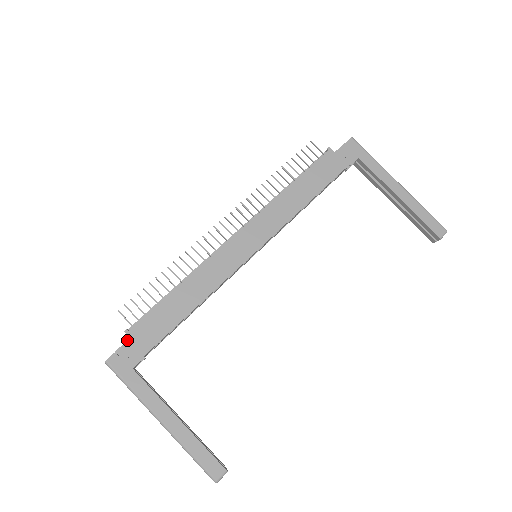
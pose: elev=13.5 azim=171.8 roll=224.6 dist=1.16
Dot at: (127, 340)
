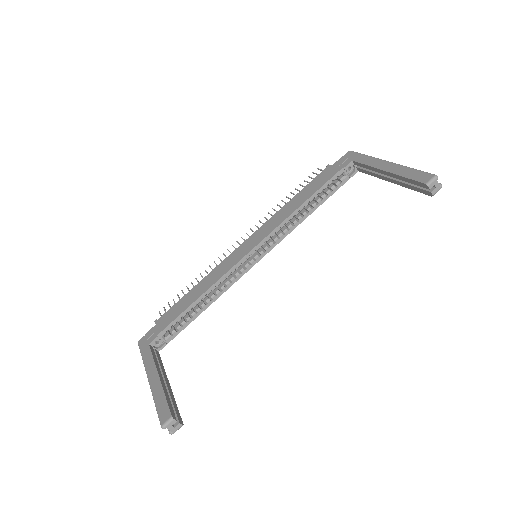
Dot at: (154, 326)
